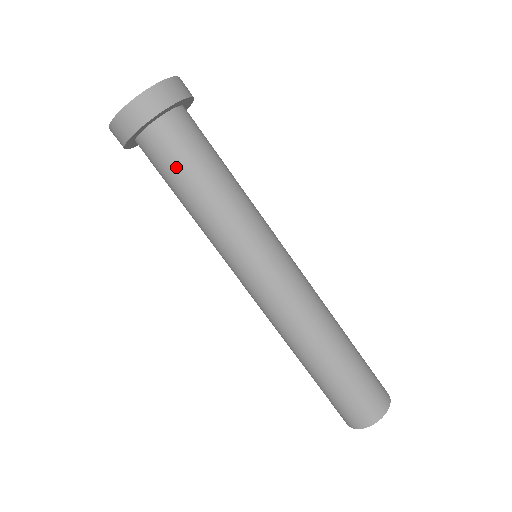
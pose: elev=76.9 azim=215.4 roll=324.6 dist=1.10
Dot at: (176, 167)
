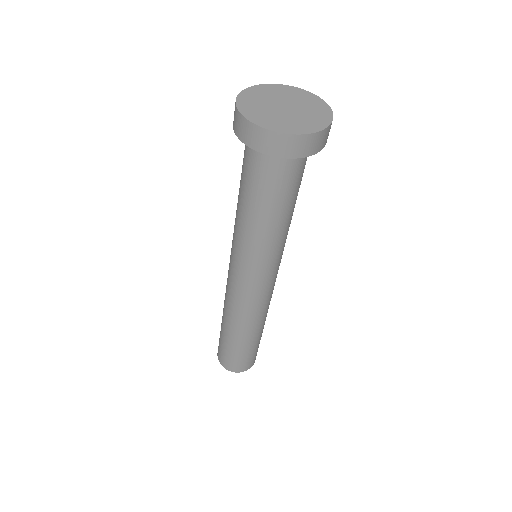
Dot at: (259, 187)
